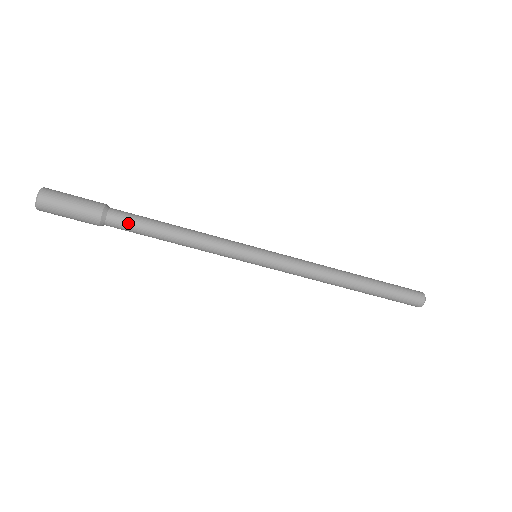
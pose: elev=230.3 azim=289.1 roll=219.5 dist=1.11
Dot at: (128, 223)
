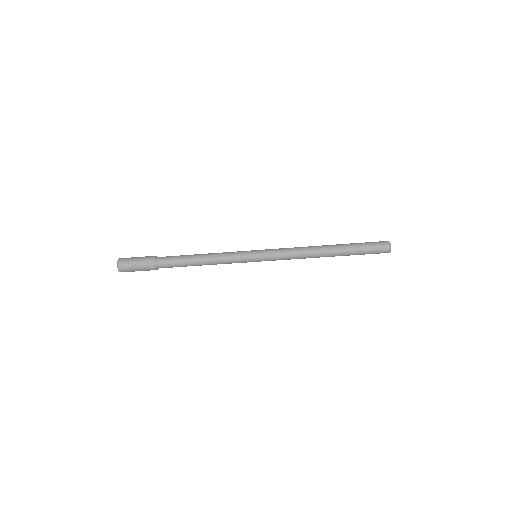
Dot at: (170, 260)
